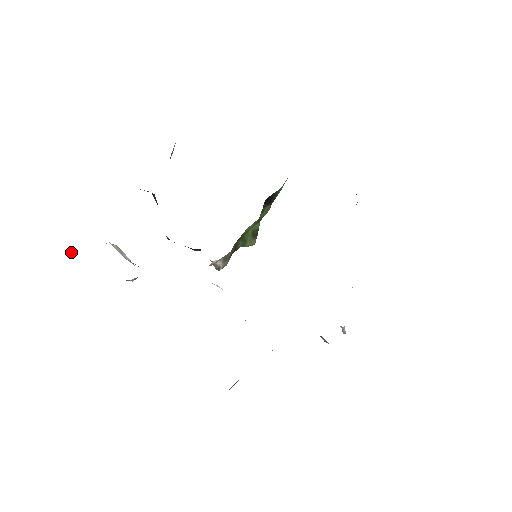
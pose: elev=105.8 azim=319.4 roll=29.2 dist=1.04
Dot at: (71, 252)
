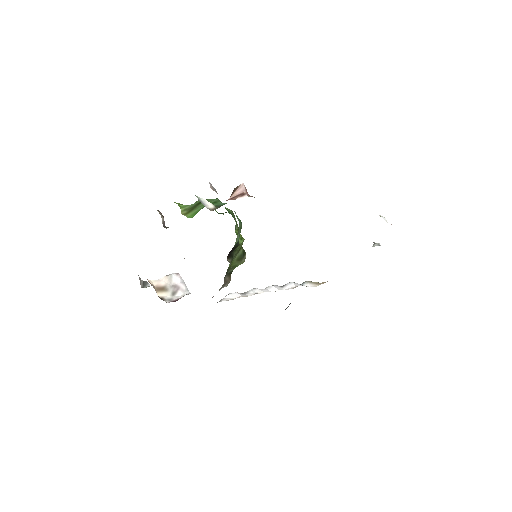
Dot at: (146, 285)
